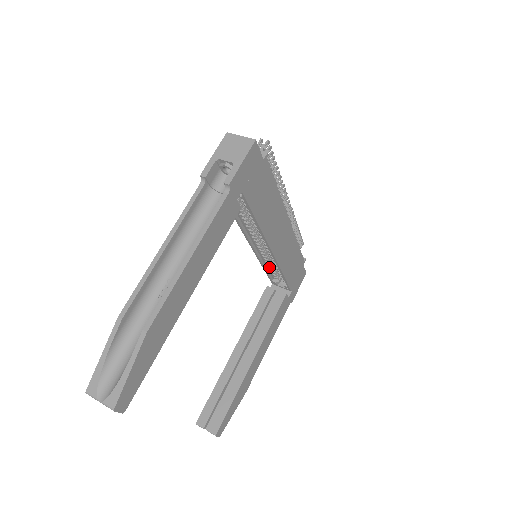
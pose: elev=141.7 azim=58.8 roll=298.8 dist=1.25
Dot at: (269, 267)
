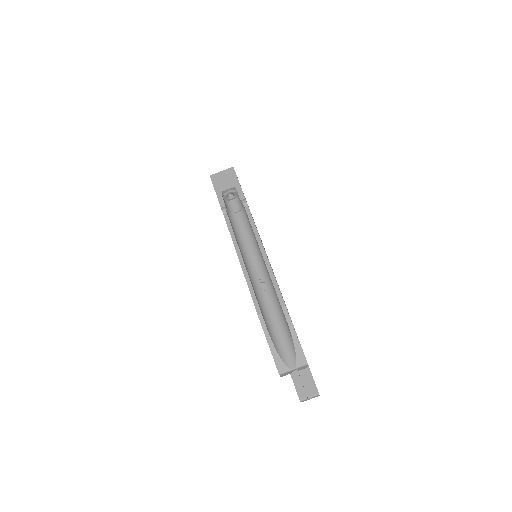
Dot at: occluded
